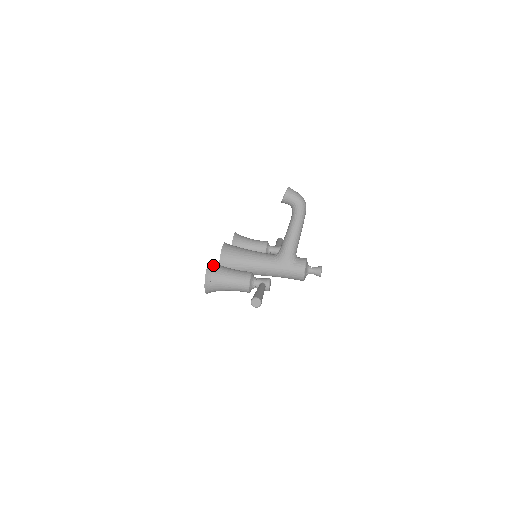
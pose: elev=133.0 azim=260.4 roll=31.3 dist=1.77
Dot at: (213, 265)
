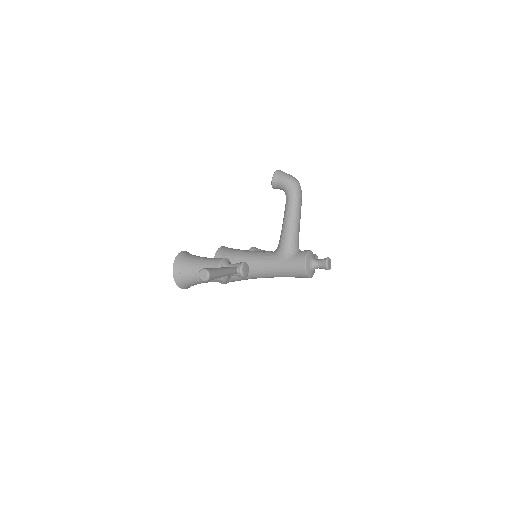
Dot at: (185, 254)
